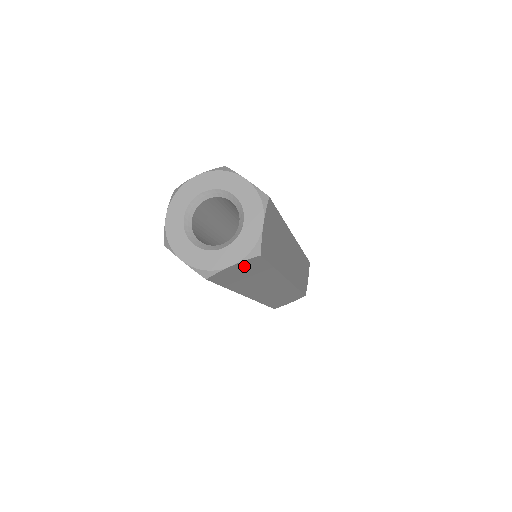
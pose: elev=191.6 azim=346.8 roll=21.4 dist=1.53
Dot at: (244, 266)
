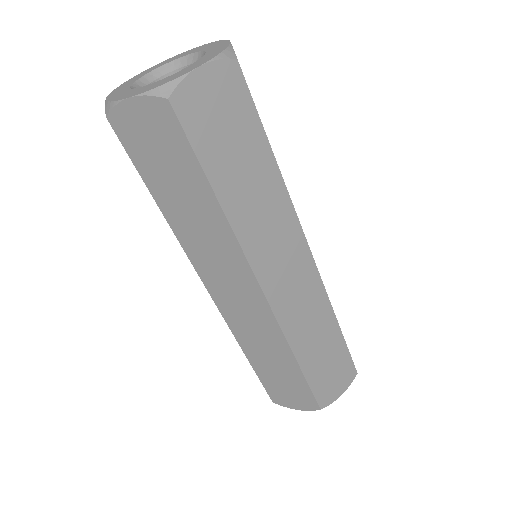
Dot at: (154, 123)
